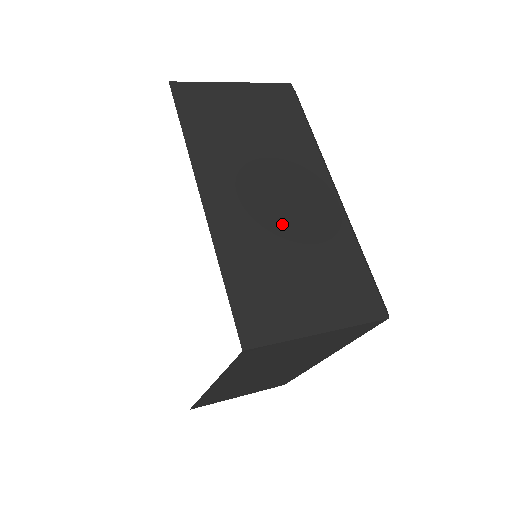
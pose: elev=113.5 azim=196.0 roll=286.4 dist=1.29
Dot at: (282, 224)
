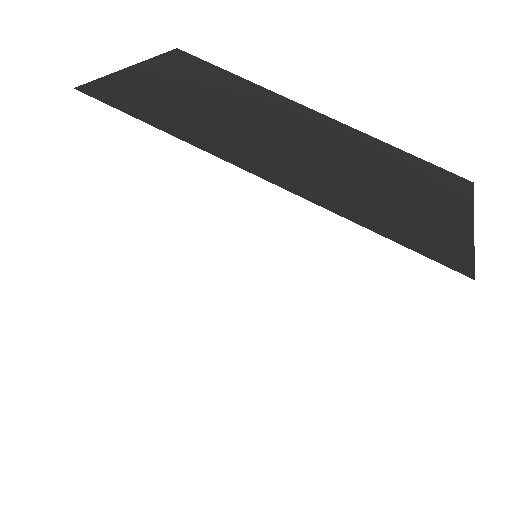
Dot at: (339, 161)
